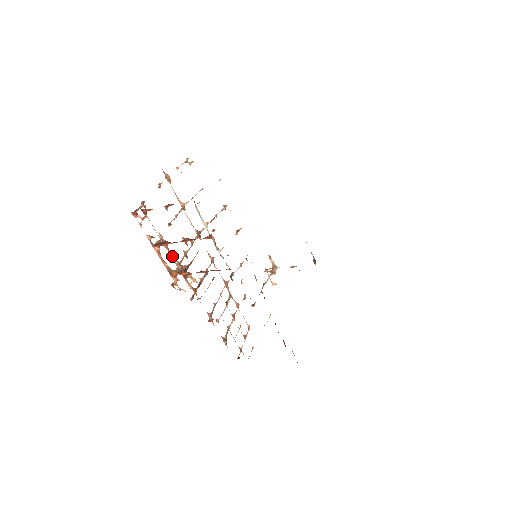
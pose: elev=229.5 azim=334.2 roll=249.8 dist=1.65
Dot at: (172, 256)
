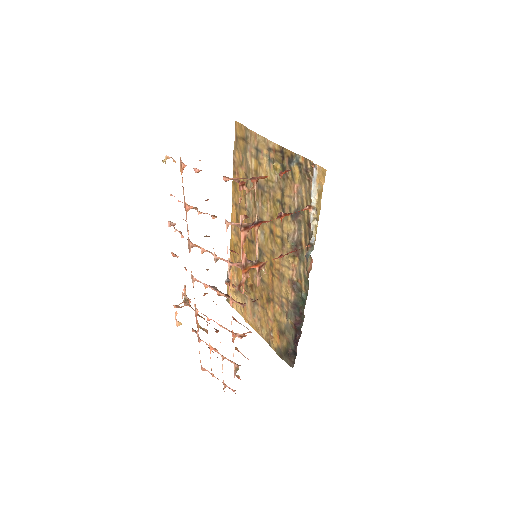
Dot at: (257, 242)
